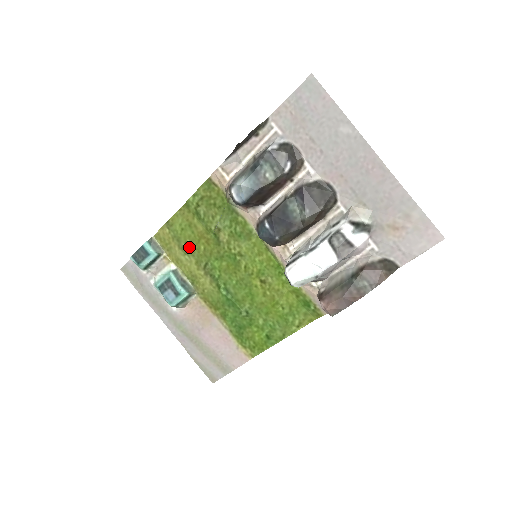
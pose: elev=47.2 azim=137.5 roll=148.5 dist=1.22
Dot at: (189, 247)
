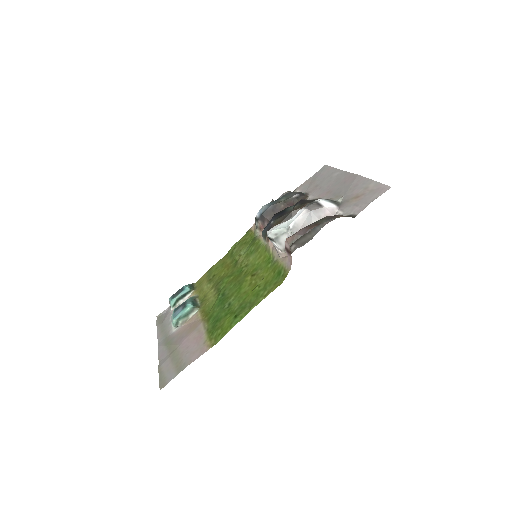
Dot at: (214, 277)
